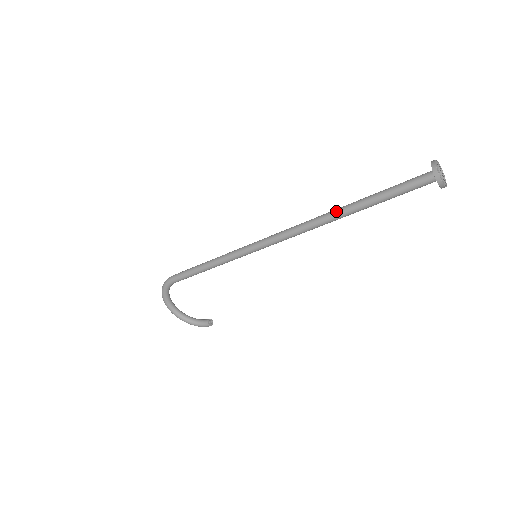
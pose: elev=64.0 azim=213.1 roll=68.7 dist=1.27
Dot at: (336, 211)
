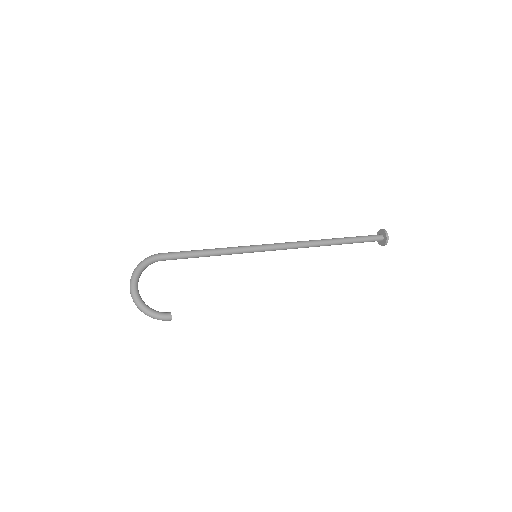
Dot at: (326, 239)
